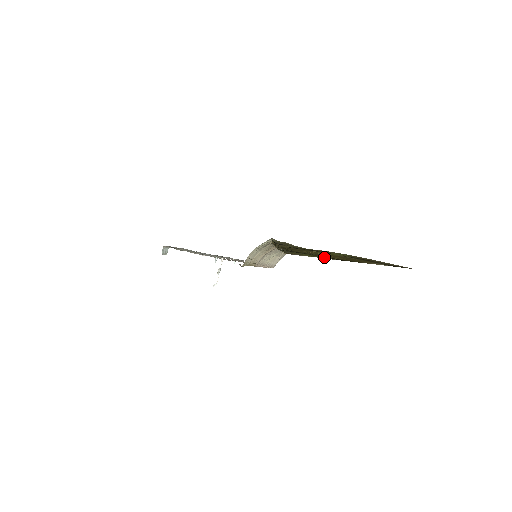
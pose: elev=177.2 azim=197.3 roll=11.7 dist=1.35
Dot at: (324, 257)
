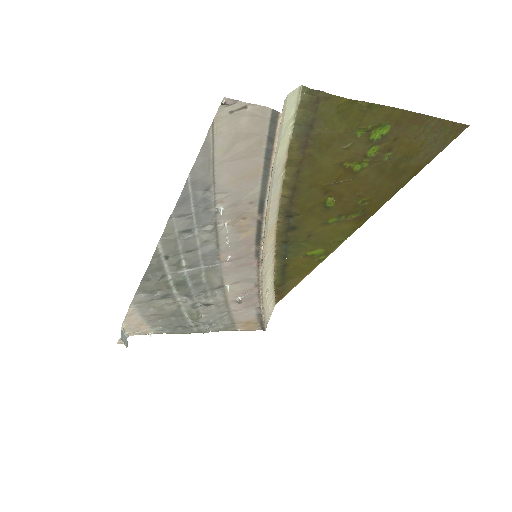
Dot at: (334, 239)
